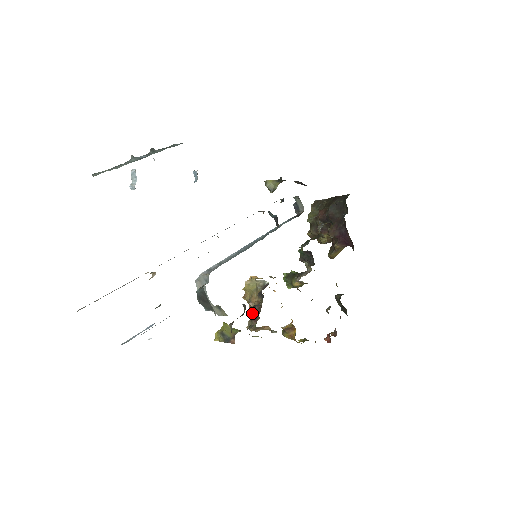
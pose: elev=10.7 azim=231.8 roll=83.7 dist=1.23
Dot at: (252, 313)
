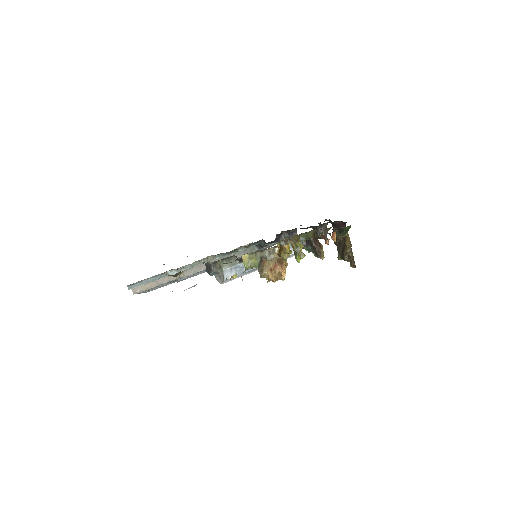
Dot at: occluded
